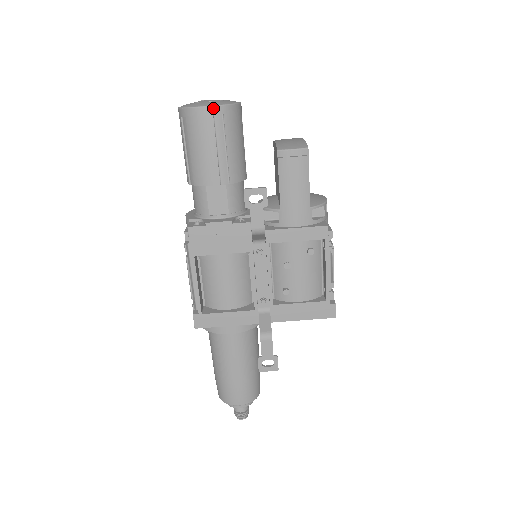
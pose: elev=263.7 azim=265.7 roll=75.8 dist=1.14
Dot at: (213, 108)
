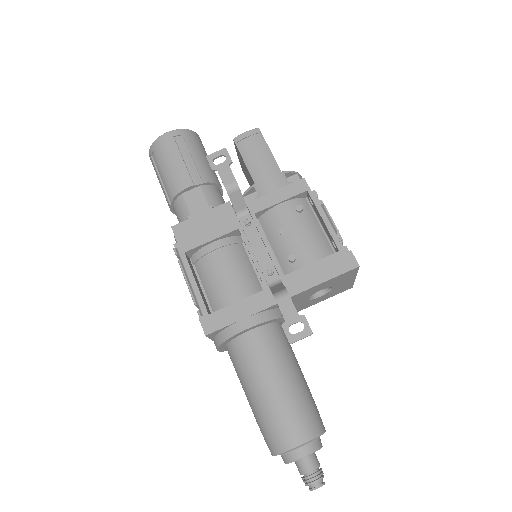
Dot at: (172, 132)
